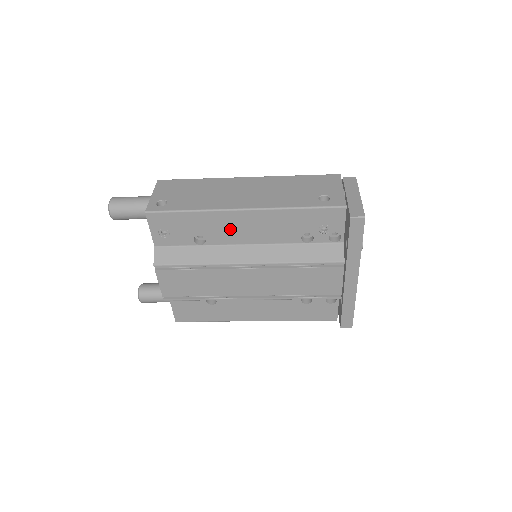
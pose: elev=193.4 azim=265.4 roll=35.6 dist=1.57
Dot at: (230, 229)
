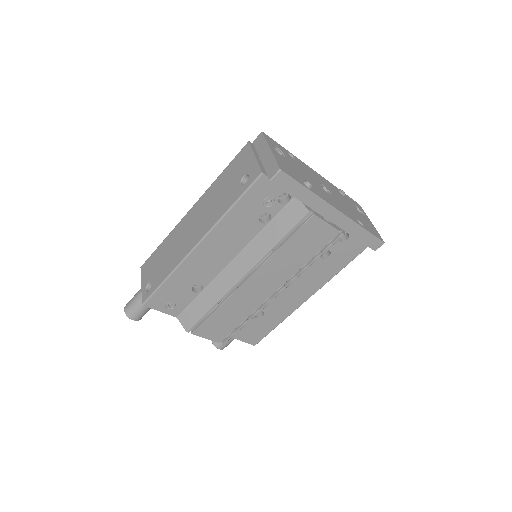
Dot at: (206, 264)
